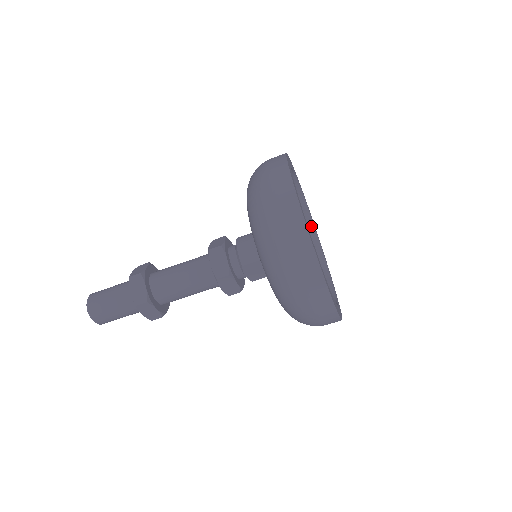
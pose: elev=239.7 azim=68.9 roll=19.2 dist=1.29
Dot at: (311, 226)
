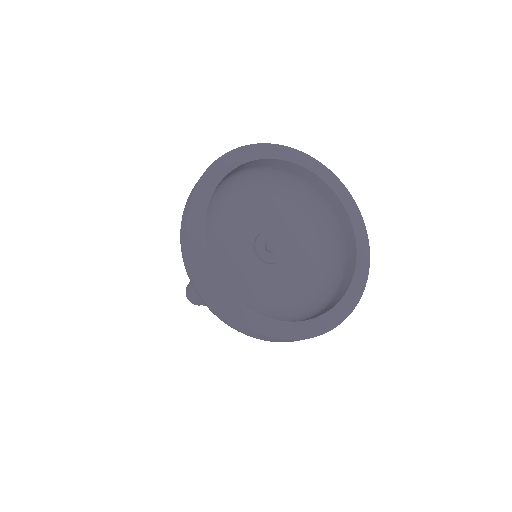
Dot at: (244, 165)
